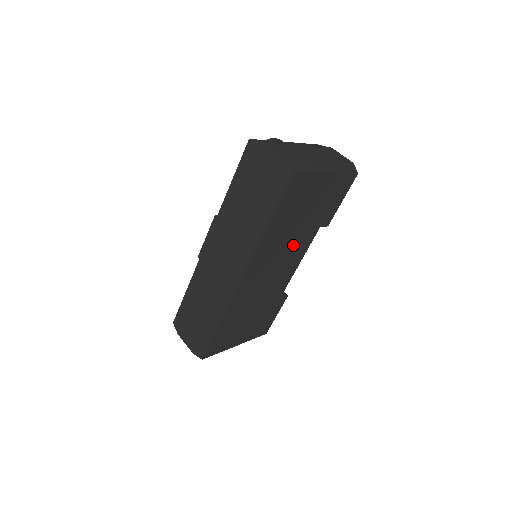
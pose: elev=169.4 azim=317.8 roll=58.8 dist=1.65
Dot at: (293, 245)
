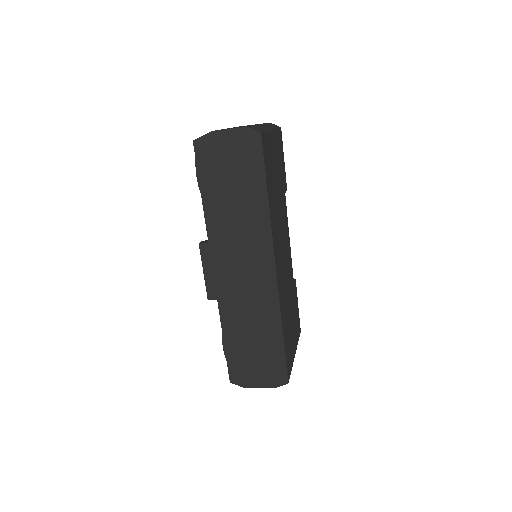
Dot at: (282, 218)
